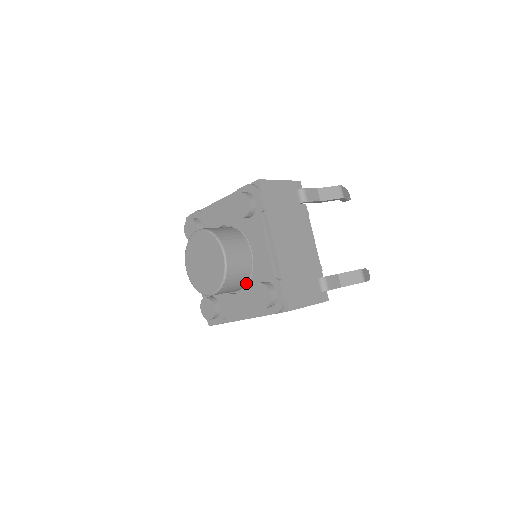
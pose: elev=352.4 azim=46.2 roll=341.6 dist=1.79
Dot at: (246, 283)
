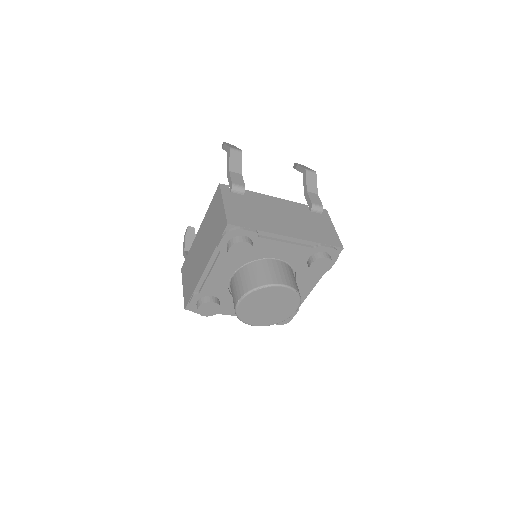
Dot at: occluded
